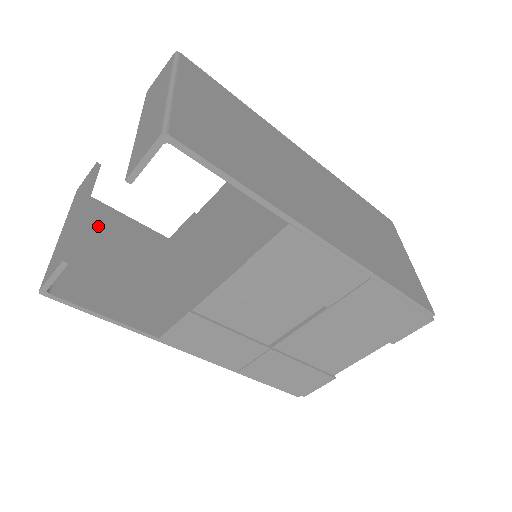
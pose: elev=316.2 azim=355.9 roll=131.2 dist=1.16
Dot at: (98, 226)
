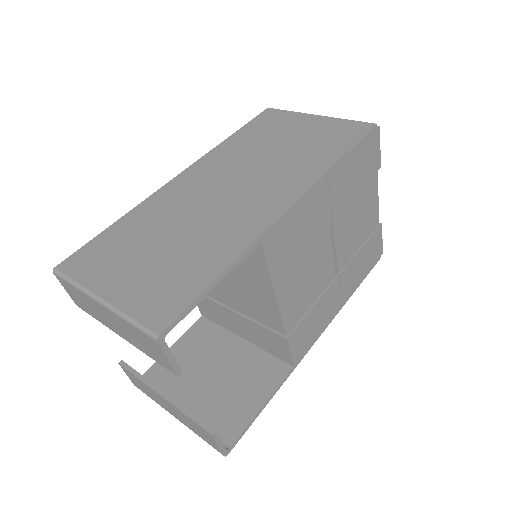
Dot at: (175, 380)
